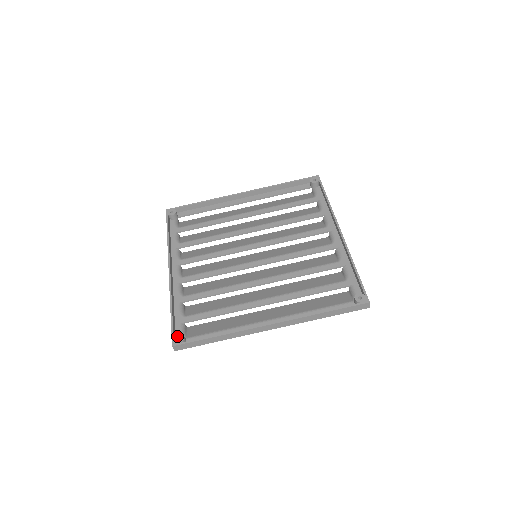
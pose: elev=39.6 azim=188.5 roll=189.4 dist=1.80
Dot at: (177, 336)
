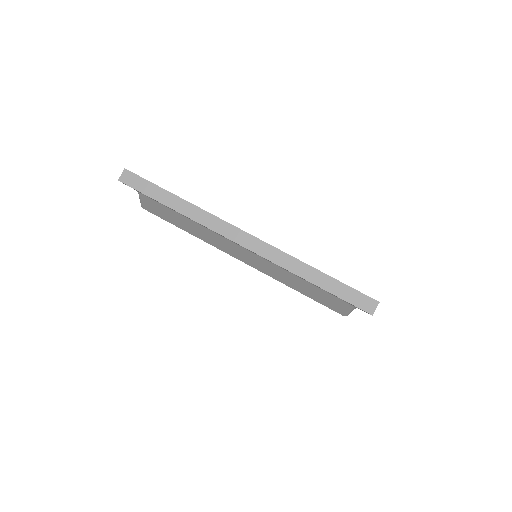
Dot at: occluded
